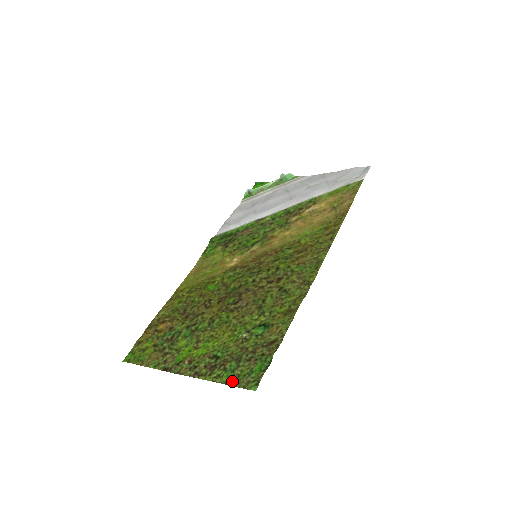
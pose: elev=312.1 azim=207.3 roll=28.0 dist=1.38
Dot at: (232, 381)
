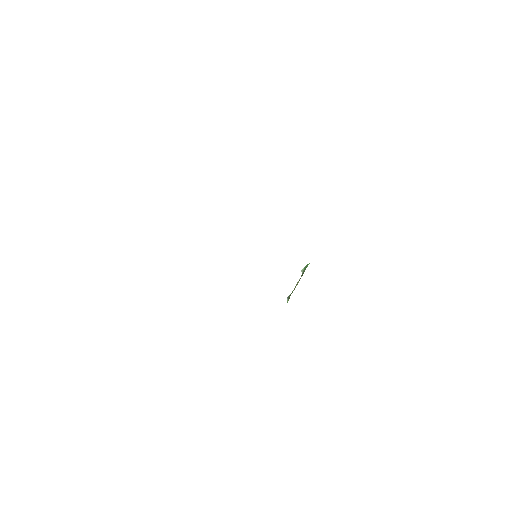
Dot at: occluded
